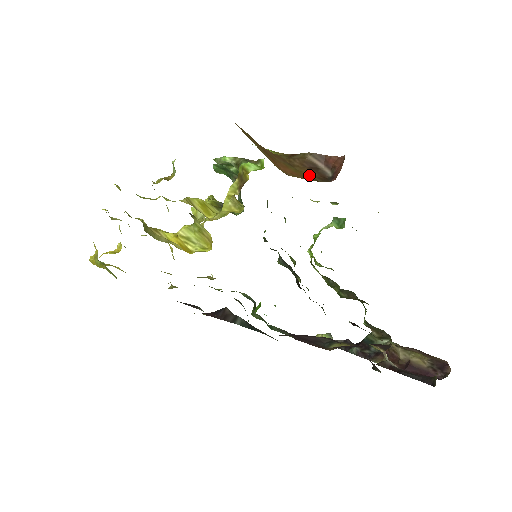
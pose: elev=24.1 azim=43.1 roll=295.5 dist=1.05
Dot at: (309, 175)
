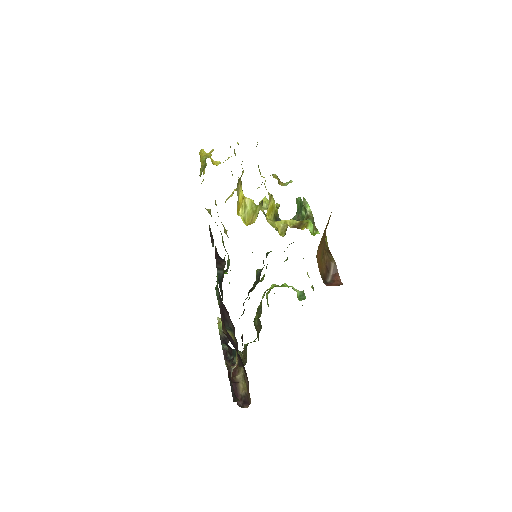
Dot at: (322, 269)
